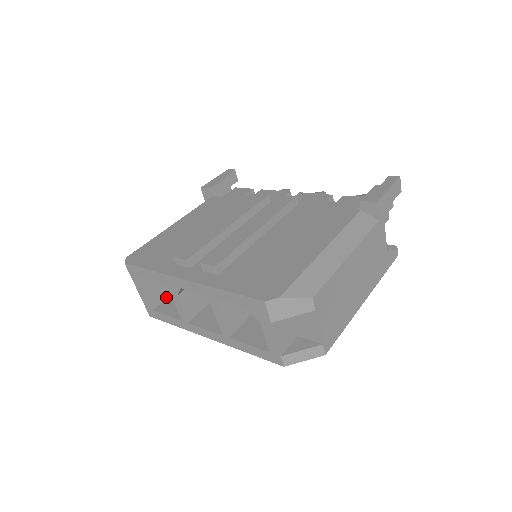
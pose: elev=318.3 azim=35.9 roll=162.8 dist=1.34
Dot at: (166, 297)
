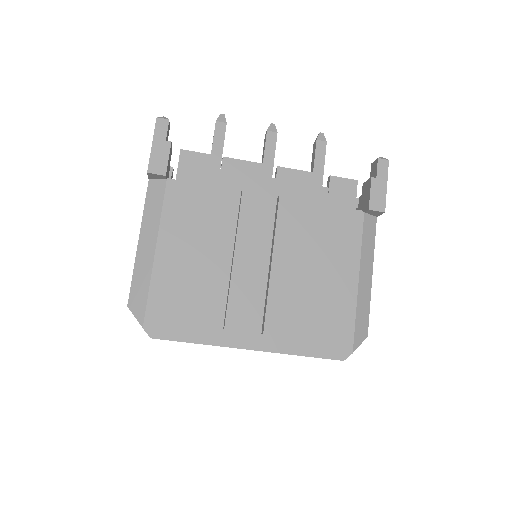
Dot at: occluded
